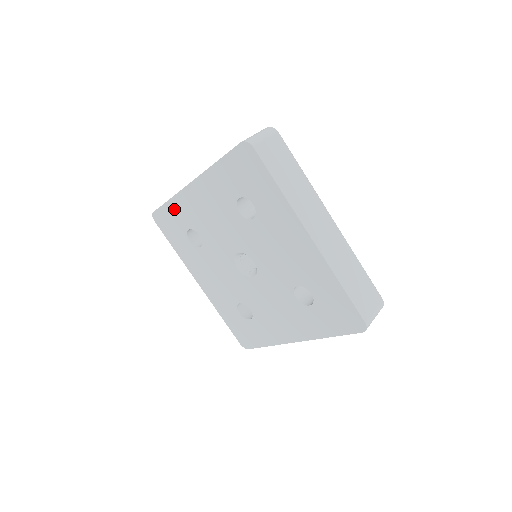
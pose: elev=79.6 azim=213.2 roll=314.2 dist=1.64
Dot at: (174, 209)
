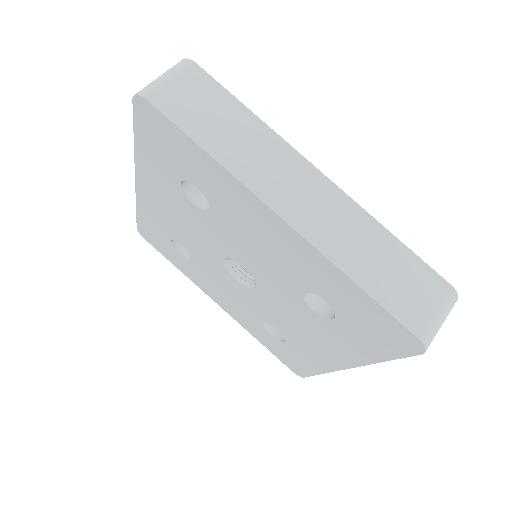
Dot at: (146, 219)
